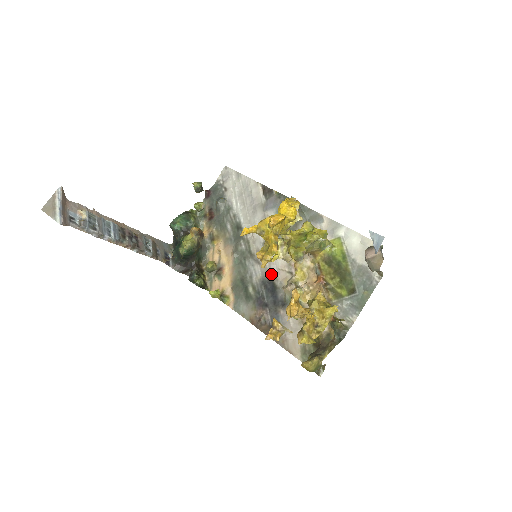
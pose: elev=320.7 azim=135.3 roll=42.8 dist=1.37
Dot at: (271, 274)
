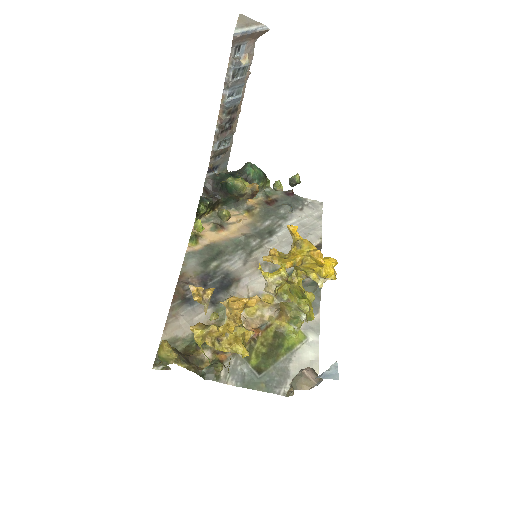
Dot at: (239, 280)
